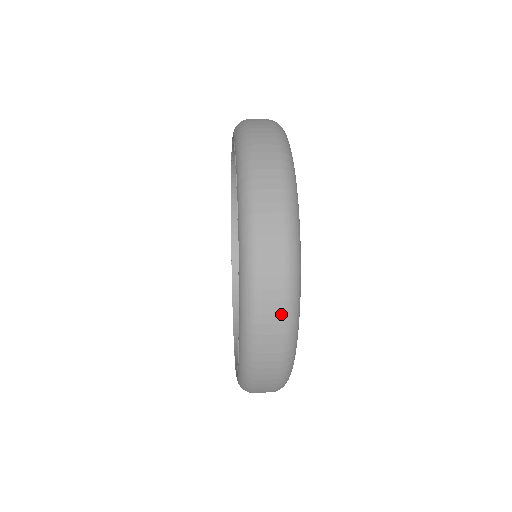
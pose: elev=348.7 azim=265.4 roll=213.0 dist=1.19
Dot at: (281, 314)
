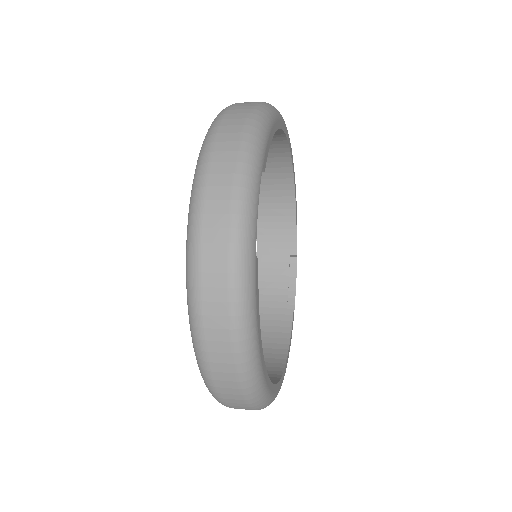
Dot at: (229, 343)
